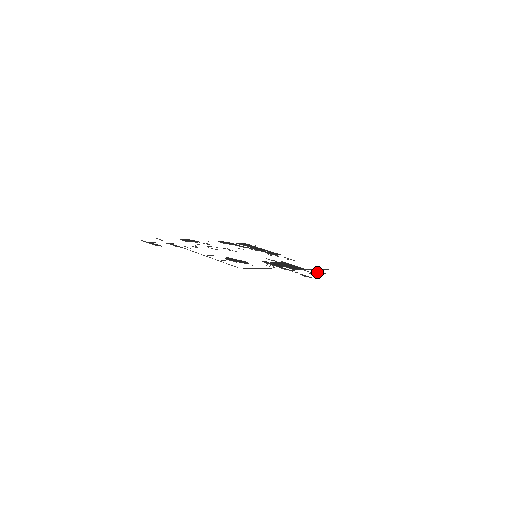
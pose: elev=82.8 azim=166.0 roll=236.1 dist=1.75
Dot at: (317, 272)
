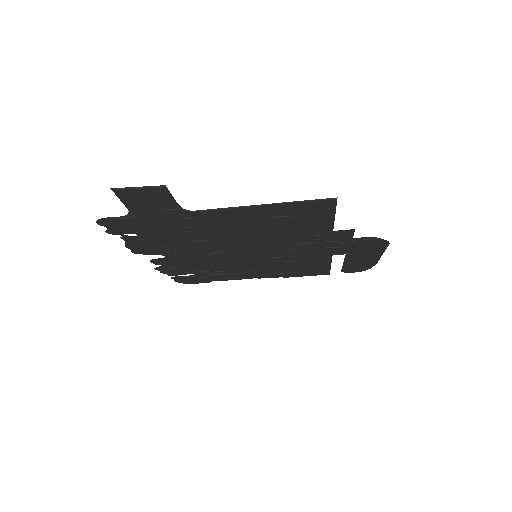
Dot at: (347, 258)
